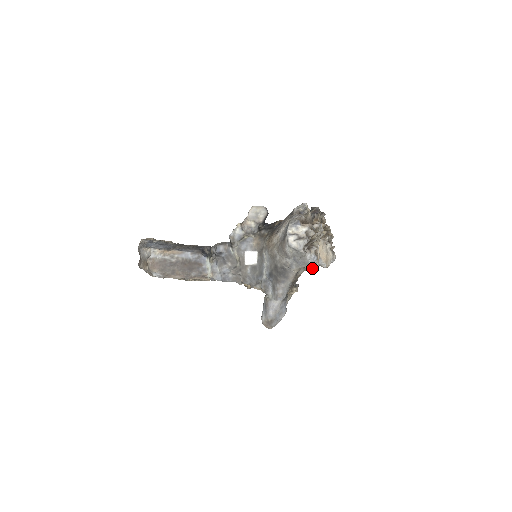
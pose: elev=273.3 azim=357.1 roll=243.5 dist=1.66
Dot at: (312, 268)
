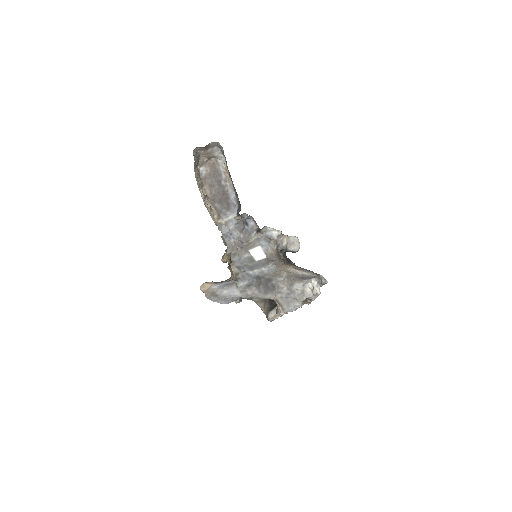
Dot at: (281, 310)
